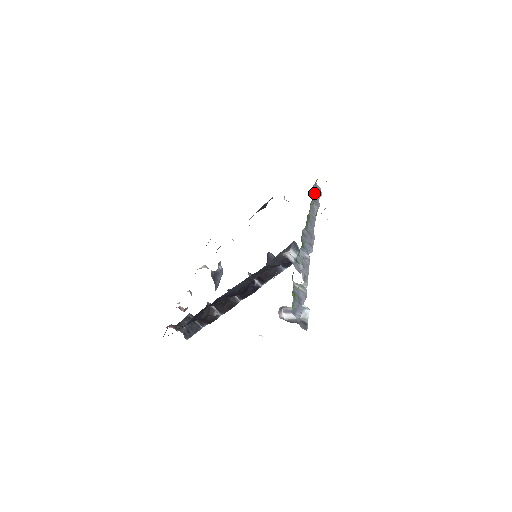
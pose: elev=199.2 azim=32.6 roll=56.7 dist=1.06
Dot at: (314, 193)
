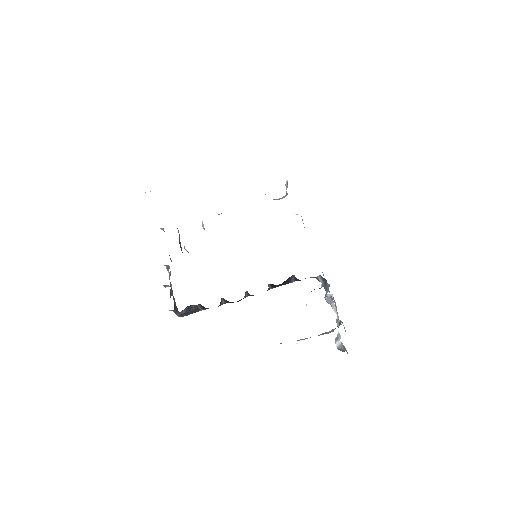
Dot at: occluded
